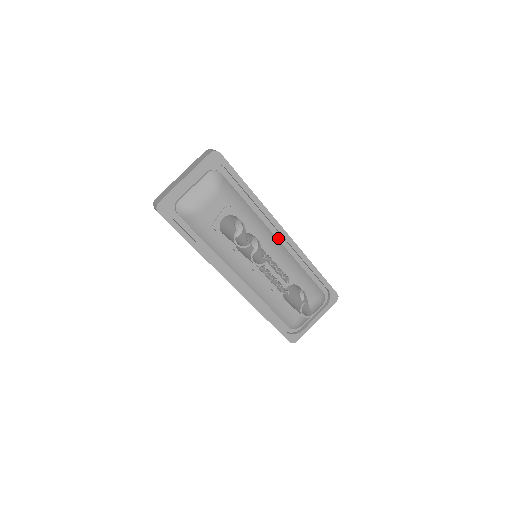
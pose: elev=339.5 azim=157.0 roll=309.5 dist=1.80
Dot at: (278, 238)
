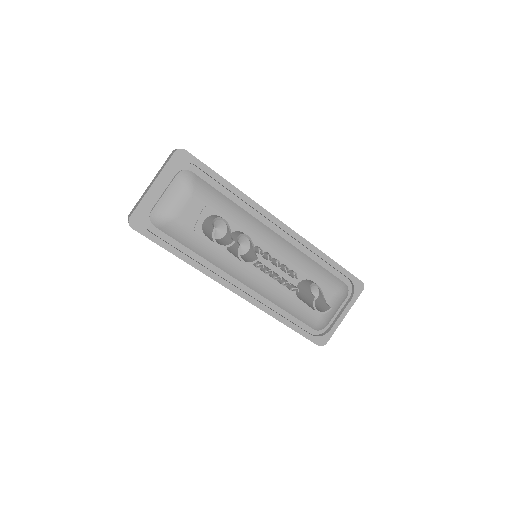
Dot at: (276, 231)
